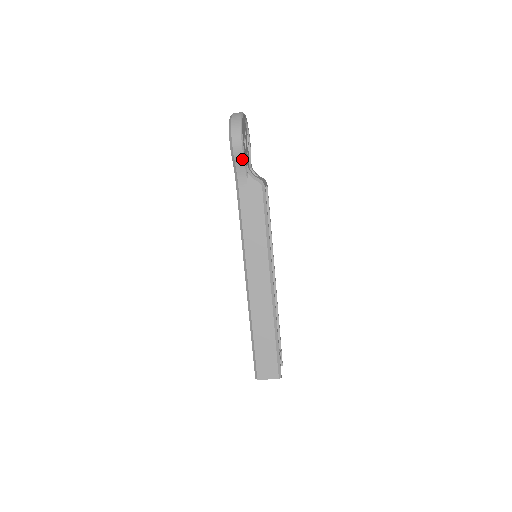
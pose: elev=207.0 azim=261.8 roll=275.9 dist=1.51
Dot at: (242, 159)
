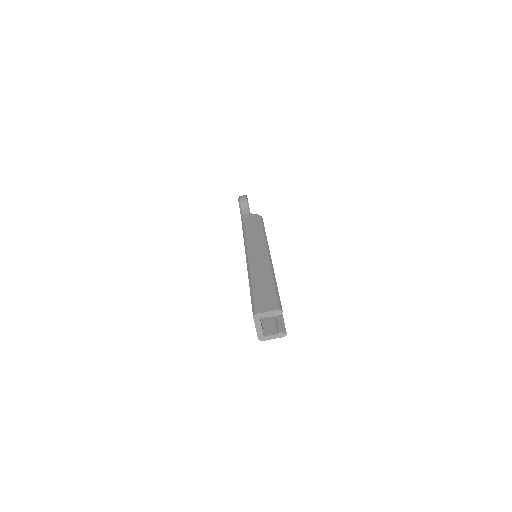
Dot at: (246, 204)
